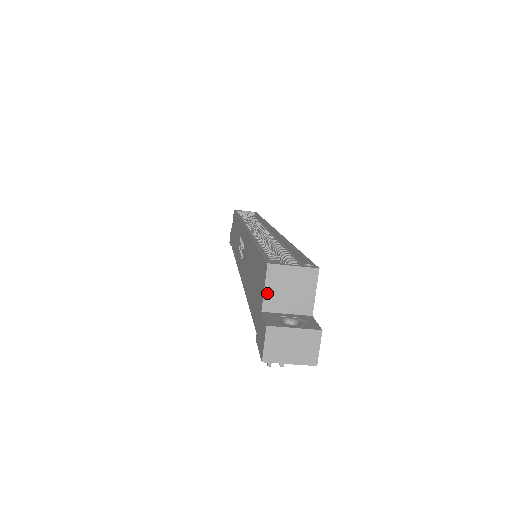
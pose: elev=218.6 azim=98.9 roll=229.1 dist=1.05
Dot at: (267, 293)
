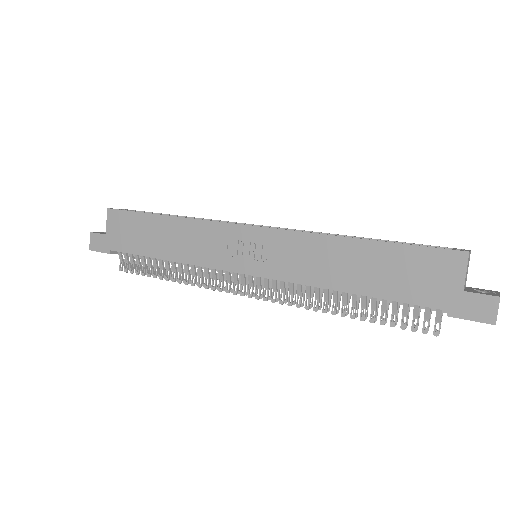
Dot at: occluded
